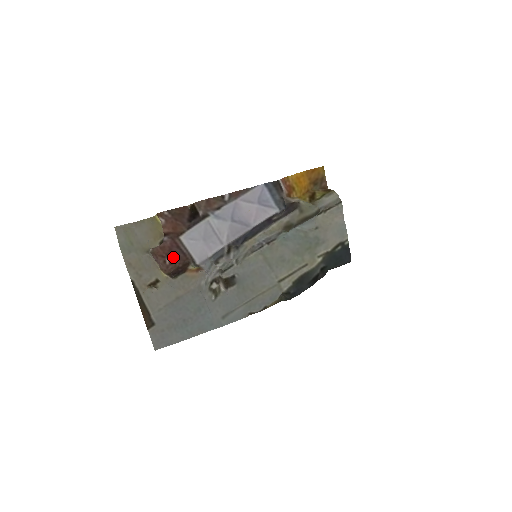
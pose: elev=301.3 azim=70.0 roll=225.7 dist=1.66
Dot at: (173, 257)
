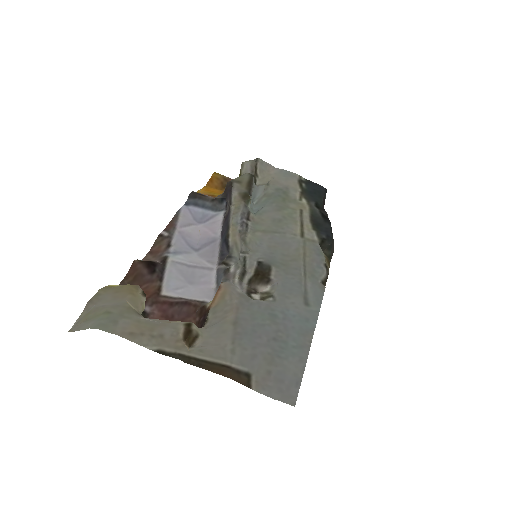
Dot at: occluded
